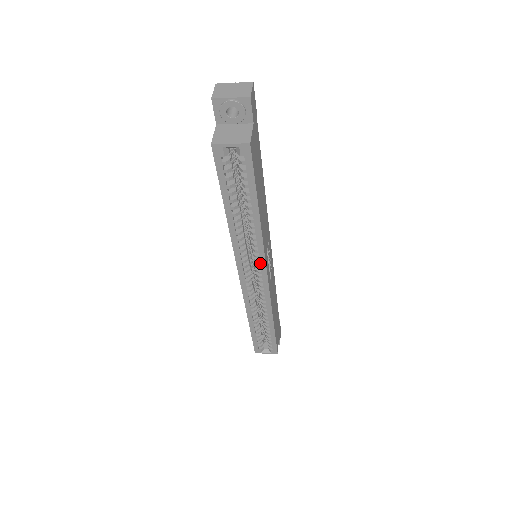
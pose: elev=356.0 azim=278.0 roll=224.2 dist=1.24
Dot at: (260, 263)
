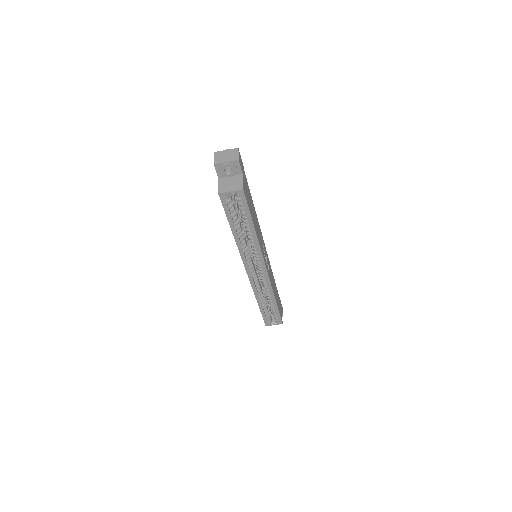
Dot at: (260, 261)
